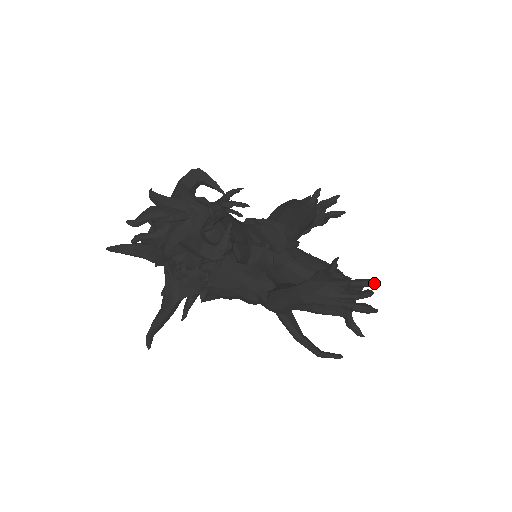
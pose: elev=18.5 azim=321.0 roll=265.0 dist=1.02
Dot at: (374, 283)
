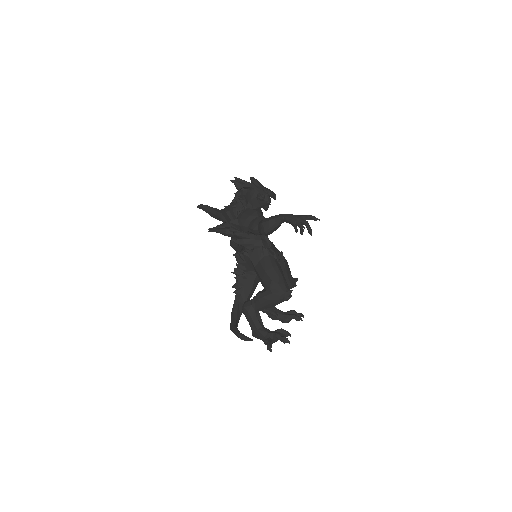
Dot at: (317, 218)
